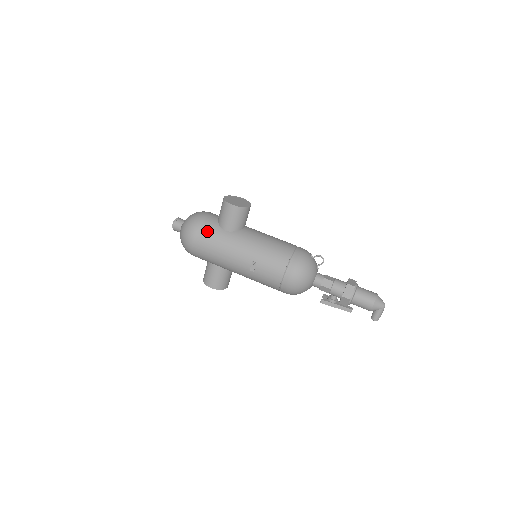
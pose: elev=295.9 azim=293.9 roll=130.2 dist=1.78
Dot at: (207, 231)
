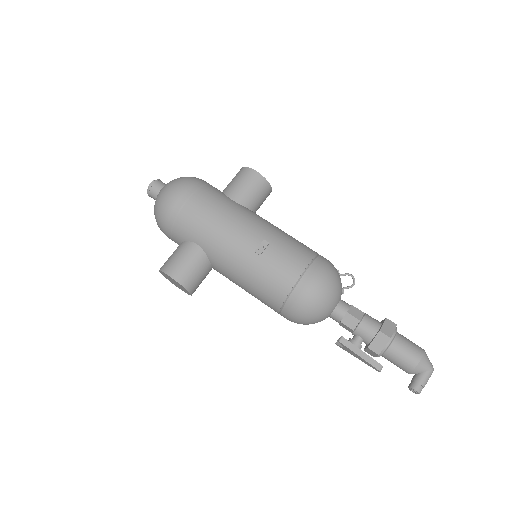
Dot at: (208, 190)
